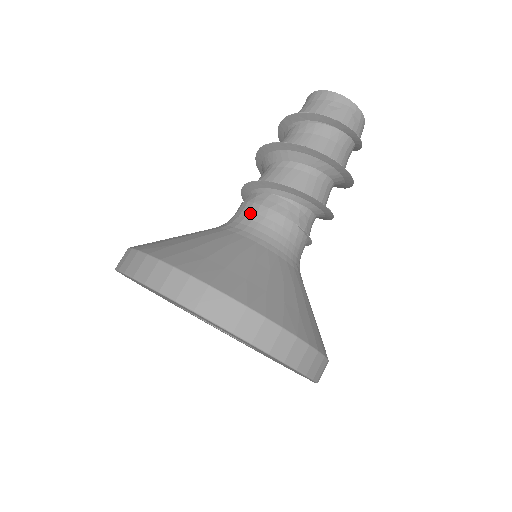
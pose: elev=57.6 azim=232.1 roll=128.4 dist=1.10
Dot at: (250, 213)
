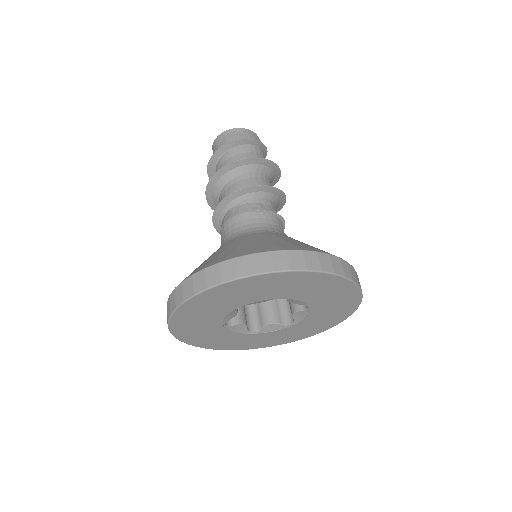
Dot at: (222, 235)
